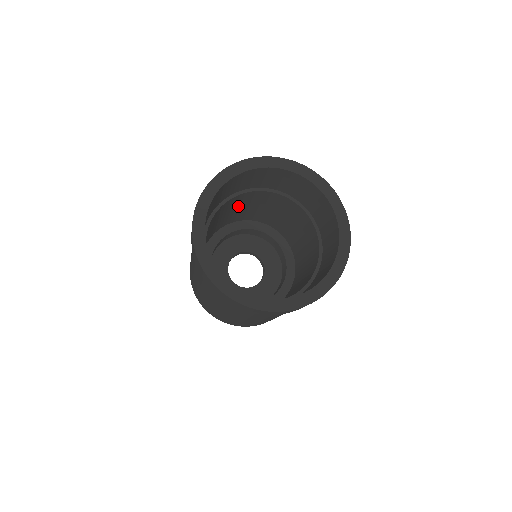
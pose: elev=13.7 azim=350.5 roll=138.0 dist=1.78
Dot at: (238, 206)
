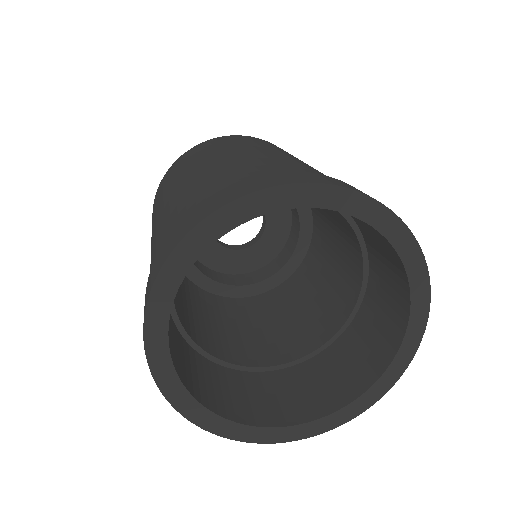
Dot at: occluded
